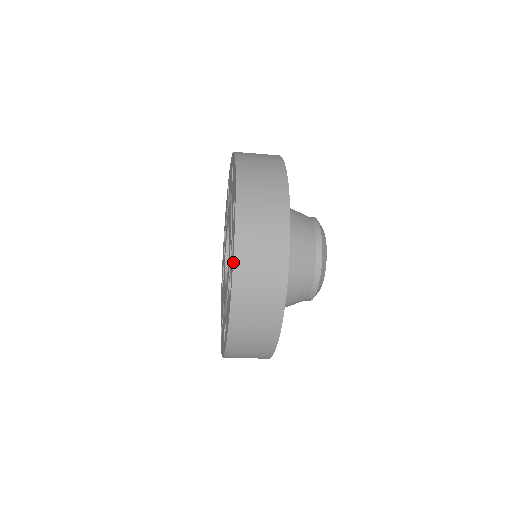
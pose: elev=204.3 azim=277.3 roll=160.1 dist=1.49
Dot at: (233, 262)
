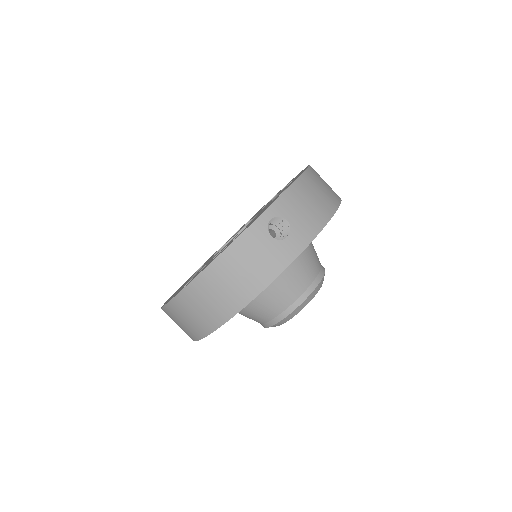
Dot at: occluded
